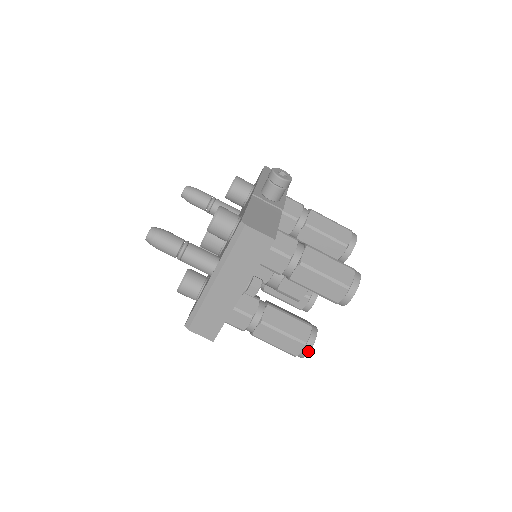
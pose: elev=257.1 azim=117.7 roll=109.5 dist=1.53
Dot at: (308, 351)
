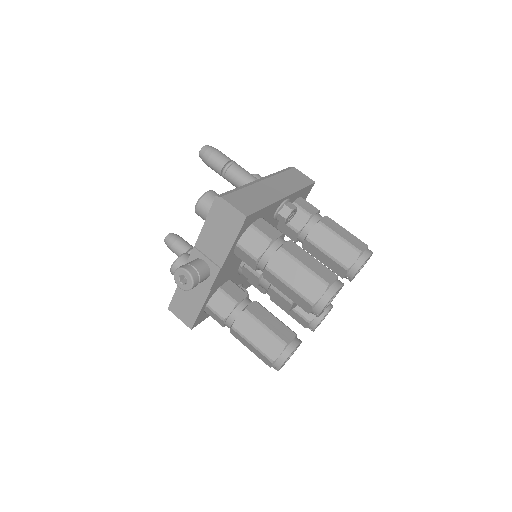
Dot at: (341, 284)
